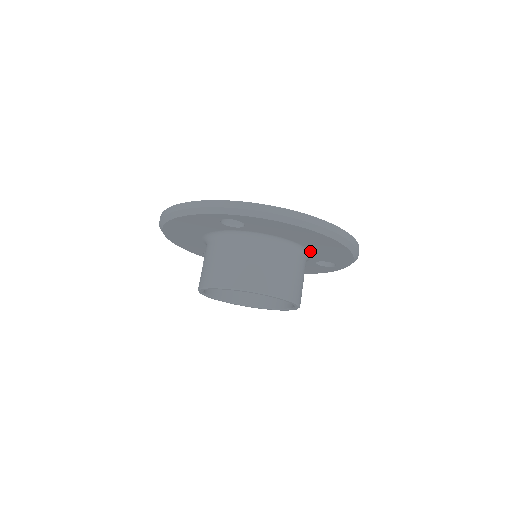
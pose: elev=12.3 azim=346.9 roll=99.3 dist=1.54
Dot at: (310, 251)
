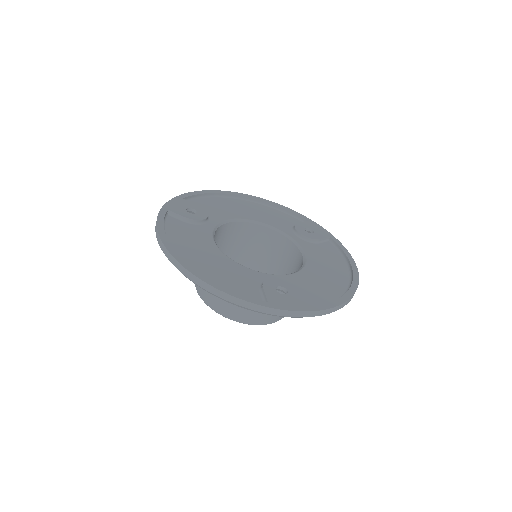
Dot at: occluded
